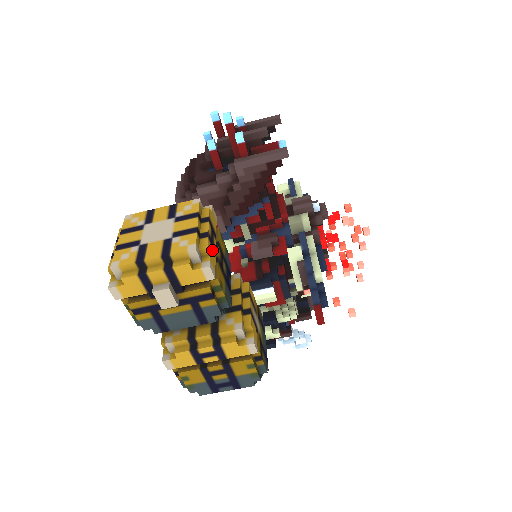
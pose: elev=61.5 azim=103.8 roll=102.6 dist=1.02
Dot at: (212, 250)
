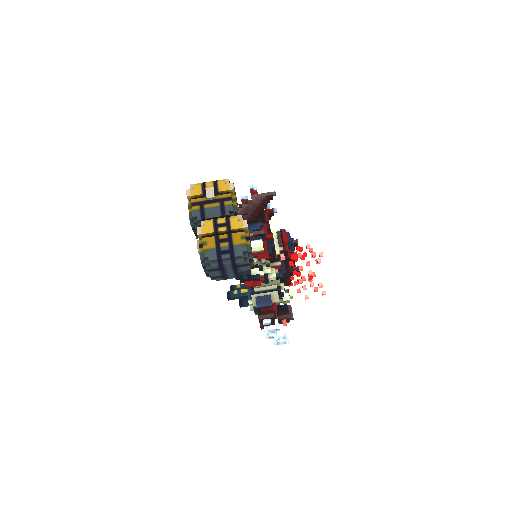
Dot at: occluded
